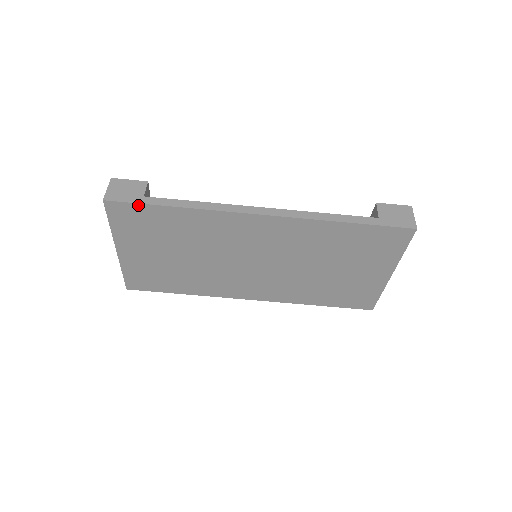
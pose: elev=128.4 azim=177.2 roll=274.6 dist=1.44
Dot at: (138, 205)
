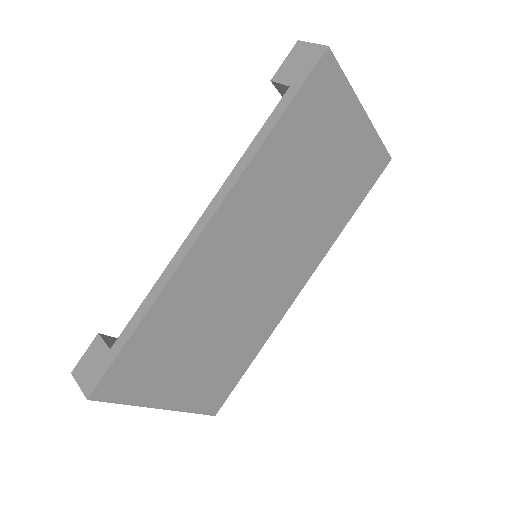
Dot at: (116, 362)
